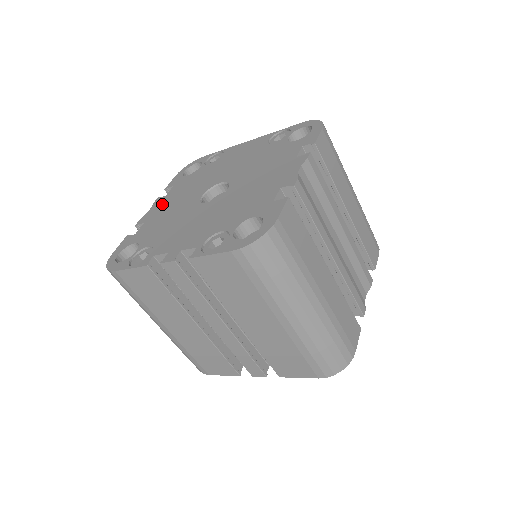
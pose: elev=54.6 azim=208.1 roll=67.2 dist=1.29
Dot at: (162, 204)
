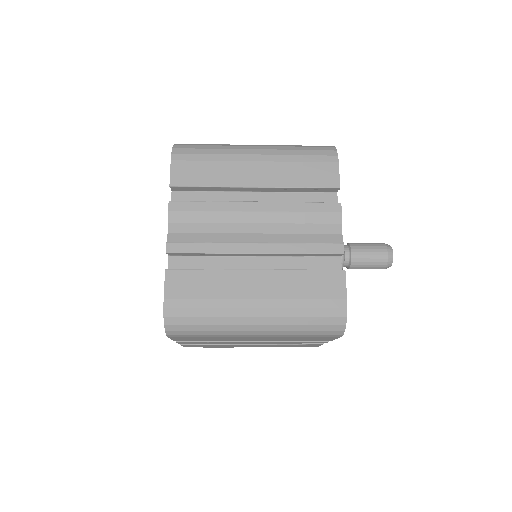
Dot at: occluded
